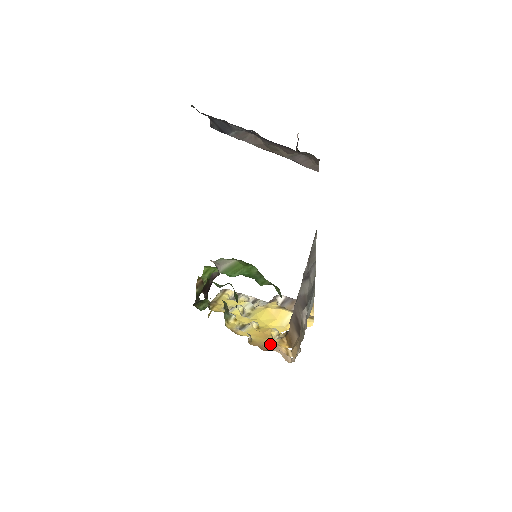
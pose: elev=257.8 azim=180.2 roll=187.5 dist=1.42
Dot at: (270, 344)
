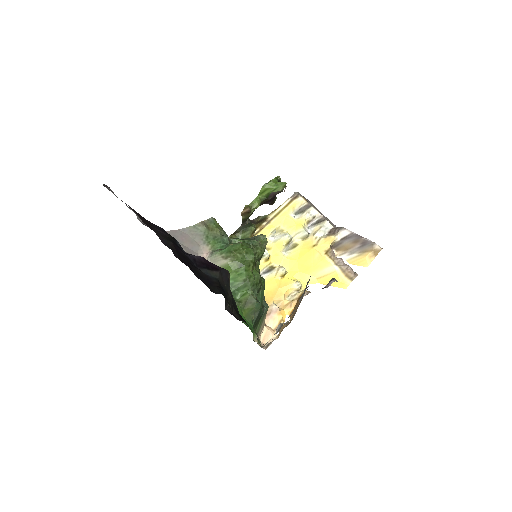
Dot at: (270, 310)
